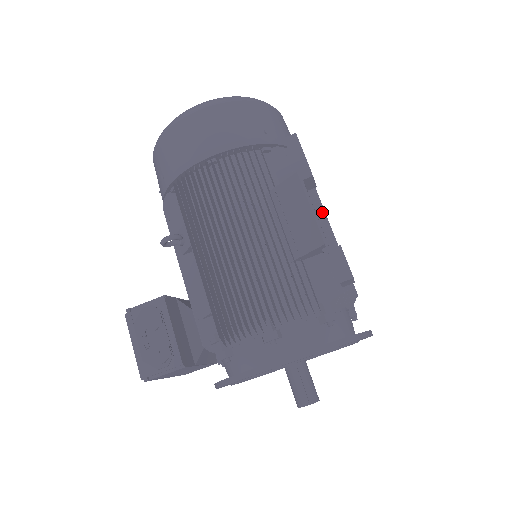
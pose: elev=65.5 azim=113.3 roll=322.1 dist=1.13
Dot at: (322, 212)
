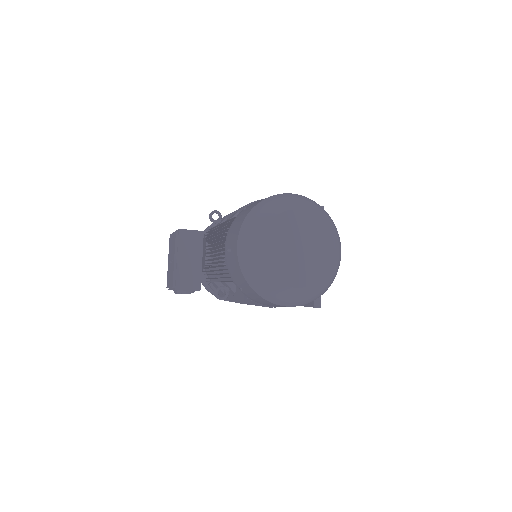
Dot at: occluded
